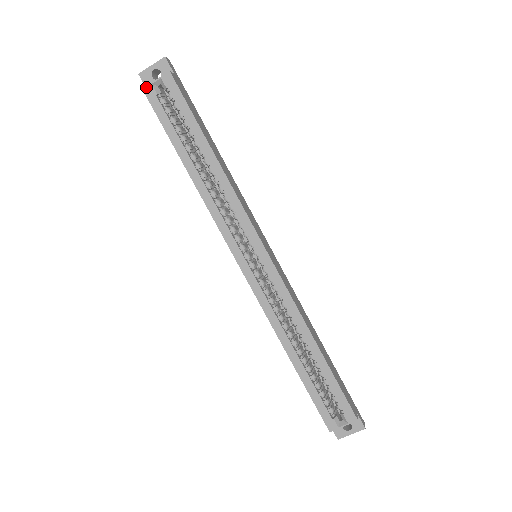
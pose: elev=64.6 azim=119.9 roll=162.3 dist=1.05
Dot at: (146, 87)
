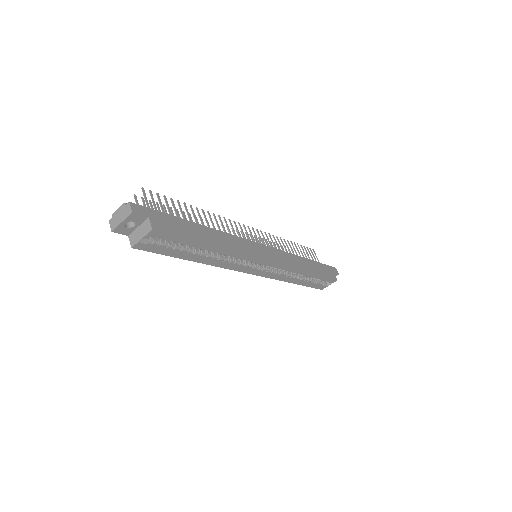
Dot at: (135, 246)
